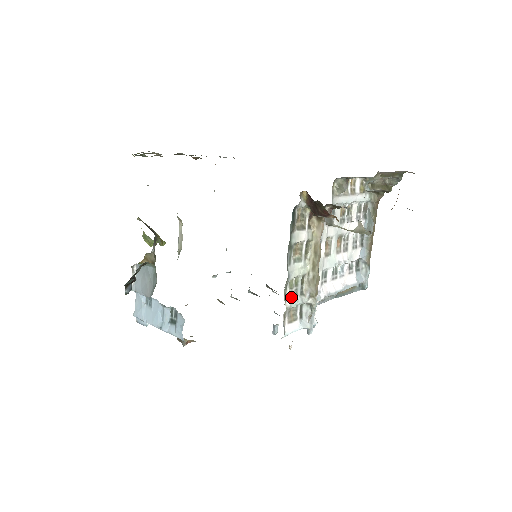
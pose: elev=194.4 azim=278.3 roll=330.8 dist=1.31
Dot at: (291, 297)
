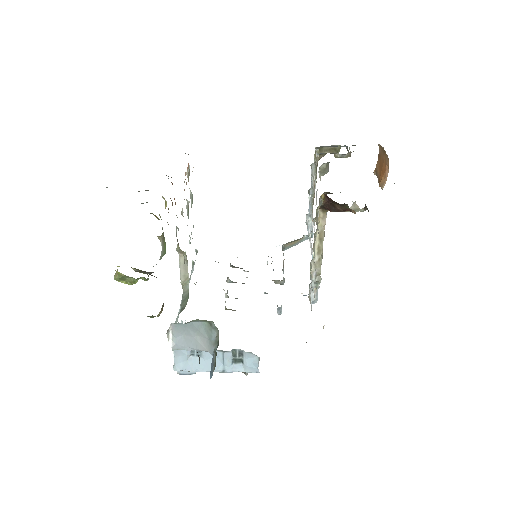
Dot at: (311, 285)
